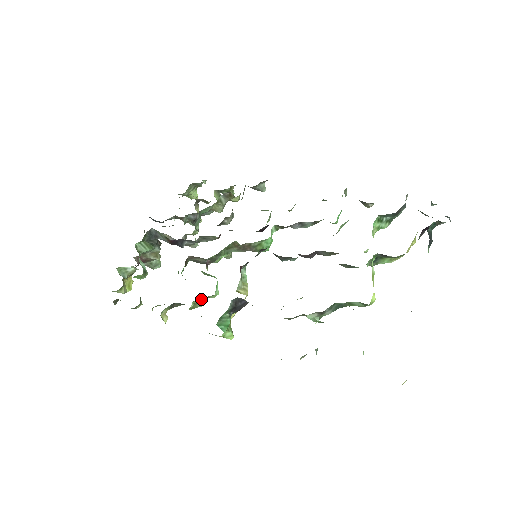
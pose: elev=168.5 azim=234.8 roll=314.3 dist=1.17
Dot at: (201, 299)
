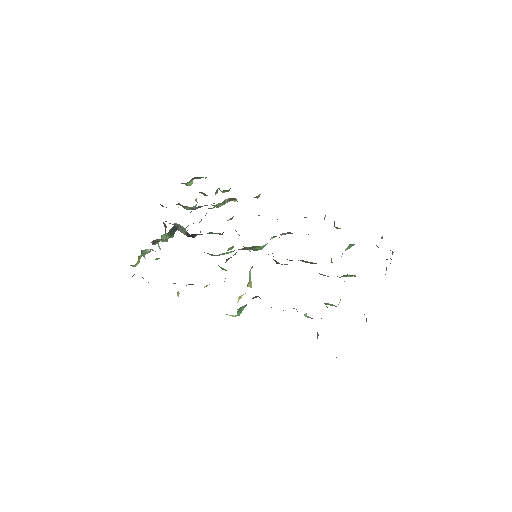
Dot at: occluded
